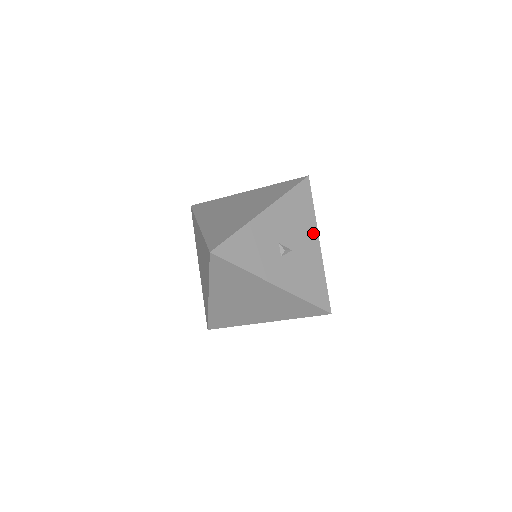
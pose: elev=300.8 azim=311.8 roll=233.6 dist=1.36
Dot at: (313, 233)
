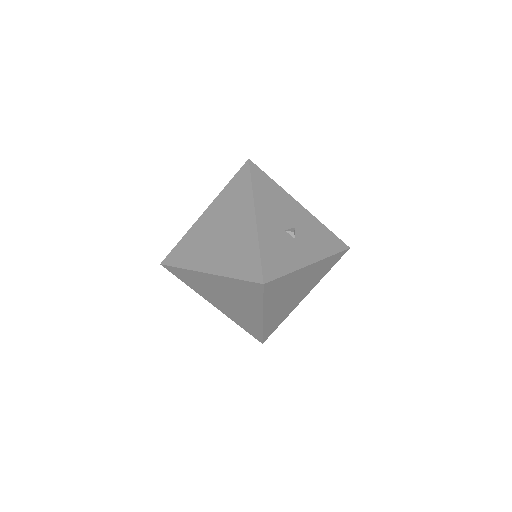
Dot at: (291, 201)
